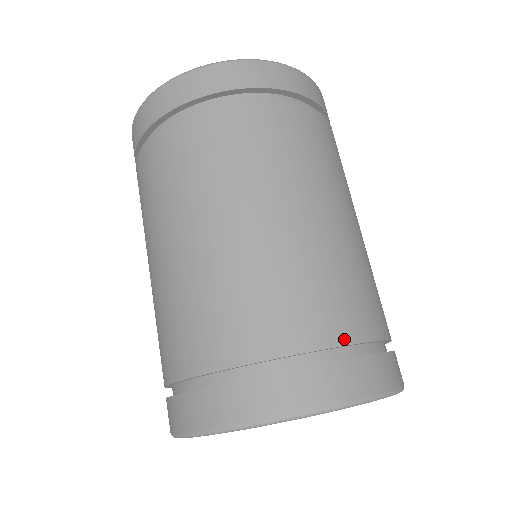
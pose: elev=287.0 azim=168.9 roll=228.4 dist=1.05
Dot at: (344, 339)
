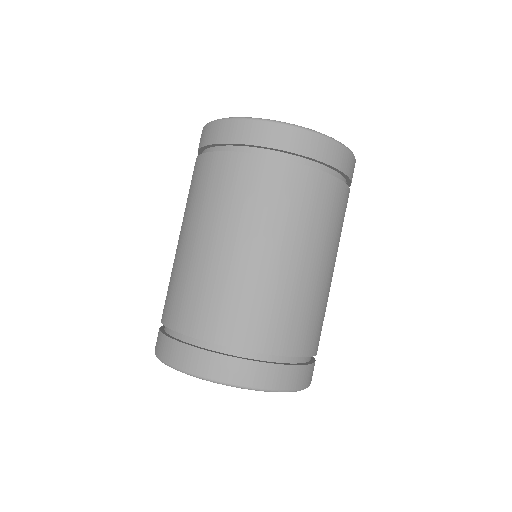
Dot at: (231, 343)
